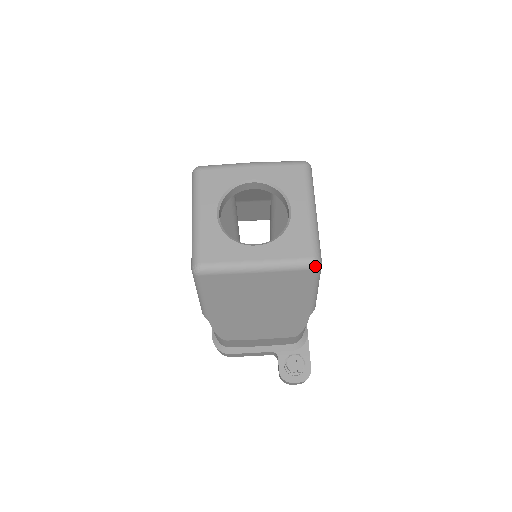
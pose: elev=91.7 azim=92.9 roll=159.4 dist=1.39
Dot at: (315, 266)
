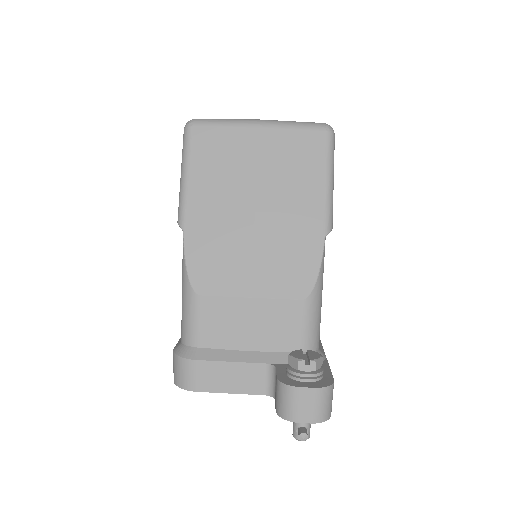
Dot at: (326, 127)
